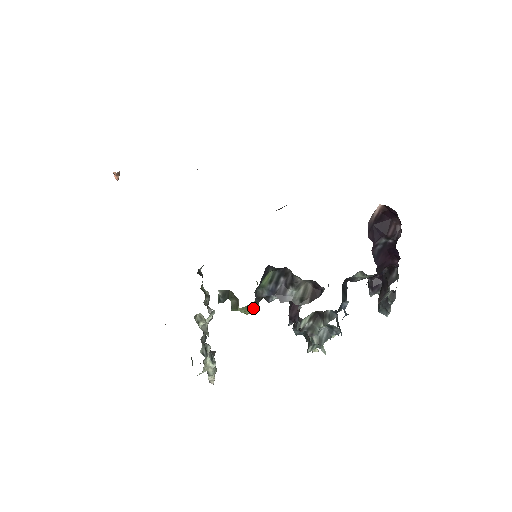
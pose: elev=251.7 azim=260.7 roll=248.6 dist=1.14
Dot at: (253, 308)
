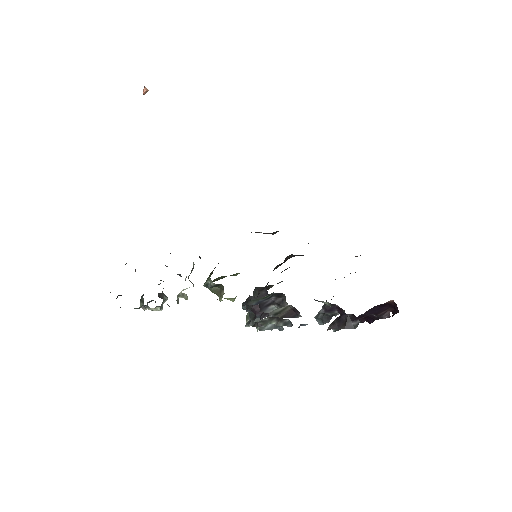
Dot at: (231, 299)
